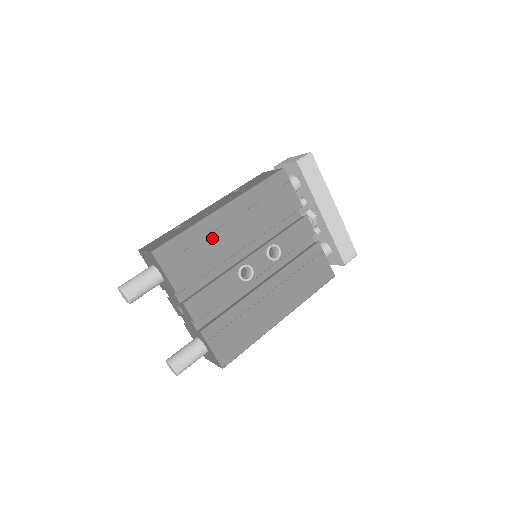
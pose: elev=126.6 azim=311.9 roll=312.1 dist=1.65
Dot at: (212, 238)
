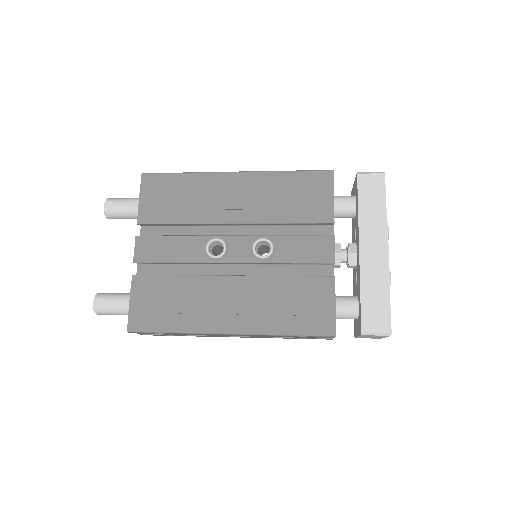
Dot at: (205, 194)
